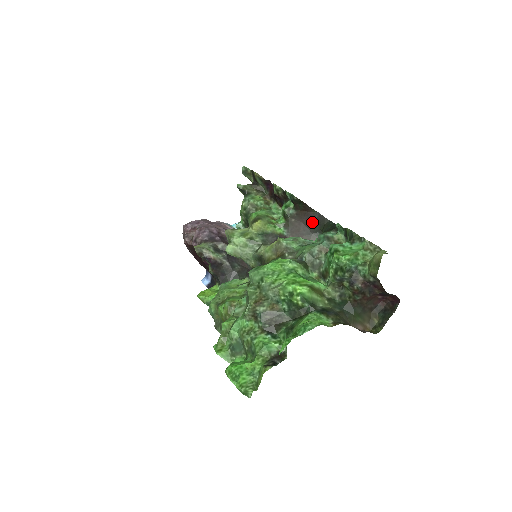
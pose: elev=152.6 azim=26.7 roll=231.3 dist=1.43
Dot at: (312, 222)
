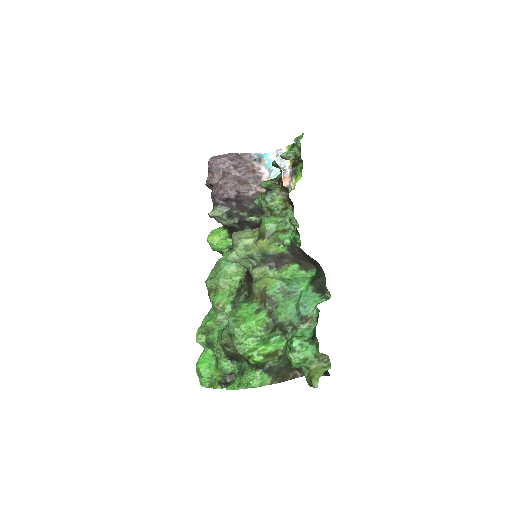
Dot at: (311, 261)
